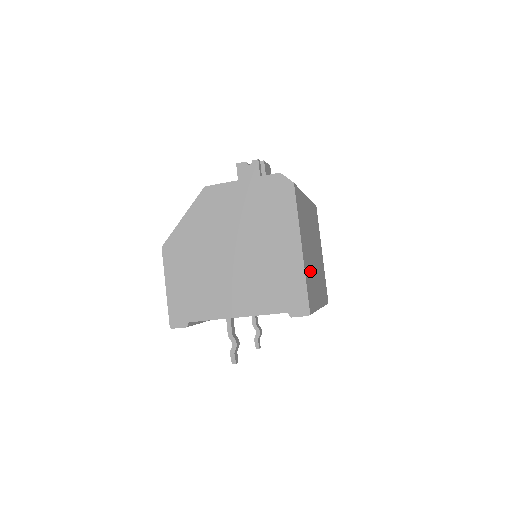
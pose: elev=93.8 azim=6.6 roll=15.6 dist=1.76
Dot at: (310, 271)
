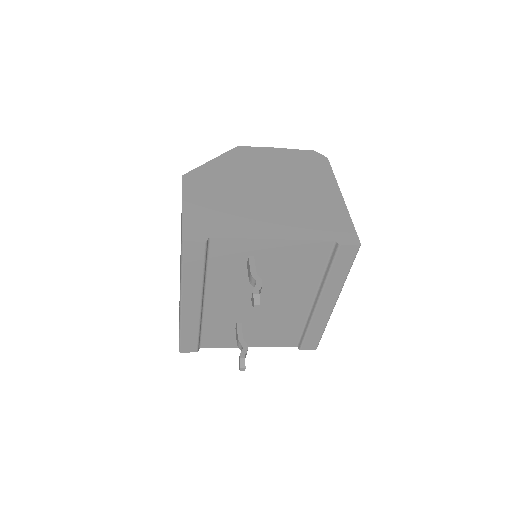
Dot at: occluded
